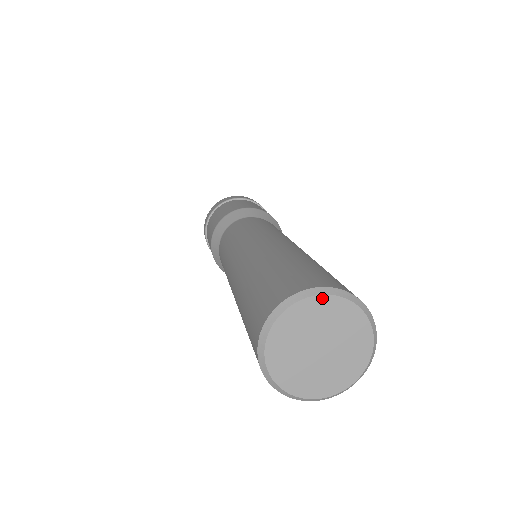
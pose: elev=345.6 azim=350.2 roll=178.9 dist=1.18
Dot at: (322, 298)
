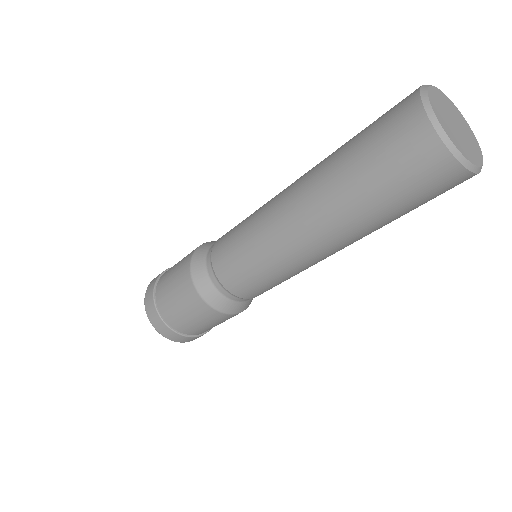
Dot at: (430, 90)
